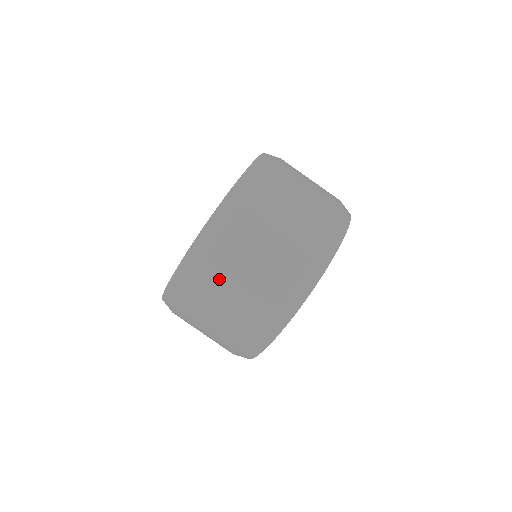
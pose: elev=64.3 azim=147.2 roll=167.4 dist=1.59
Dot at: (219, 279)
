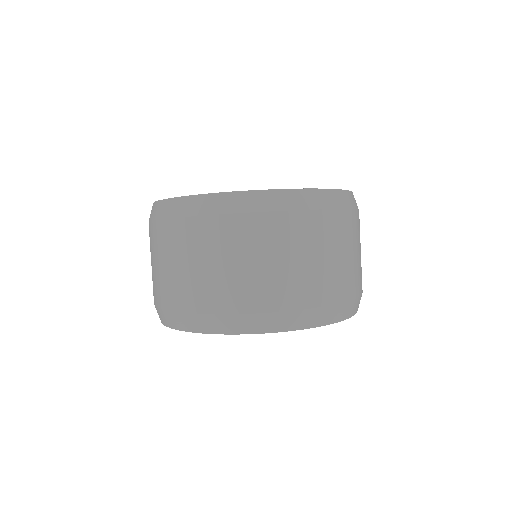
Dot at: (238, 240)
